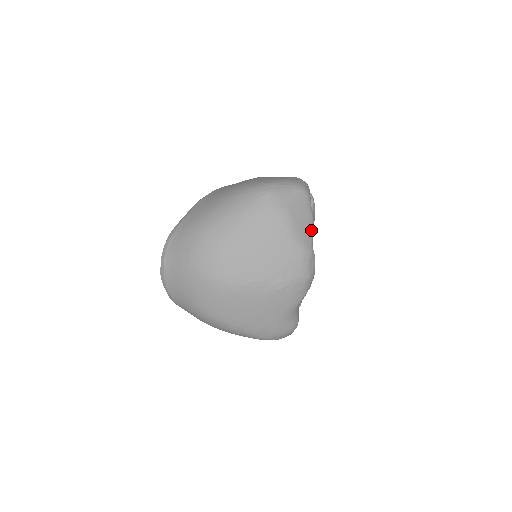
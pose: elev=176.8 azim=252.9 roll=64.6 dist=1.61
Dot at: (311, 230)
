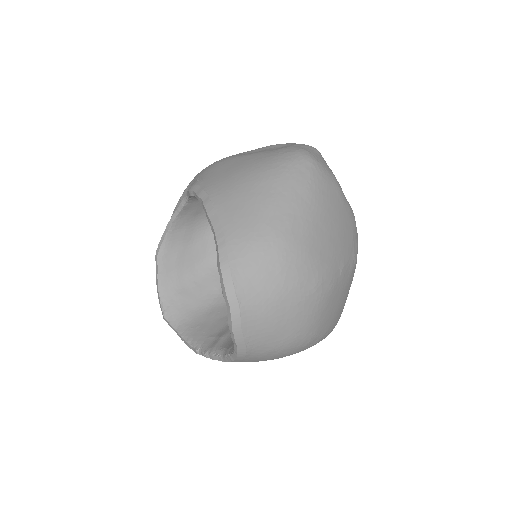
Dot at: occluded
